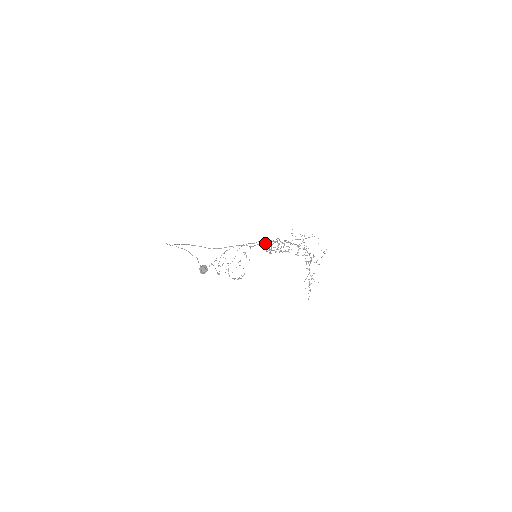
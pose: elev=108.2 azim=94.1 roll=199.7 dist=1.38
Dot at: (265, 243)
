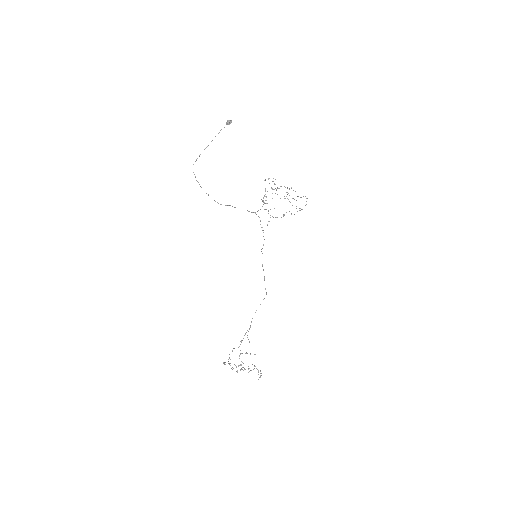
Dot at: (254, 212)
